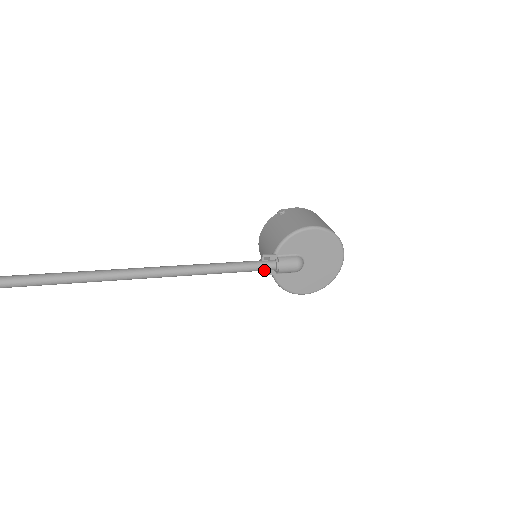
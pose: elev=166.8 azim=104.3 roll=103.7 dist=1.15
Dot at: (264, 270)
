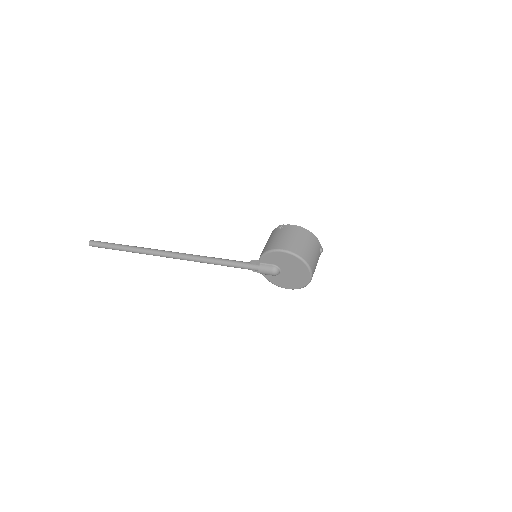
Dot at: (252, 270)
